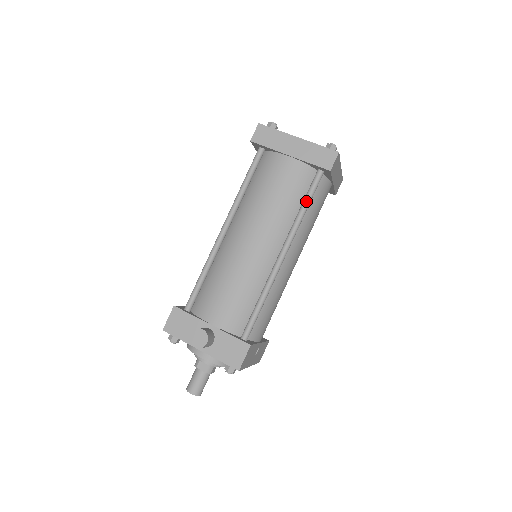
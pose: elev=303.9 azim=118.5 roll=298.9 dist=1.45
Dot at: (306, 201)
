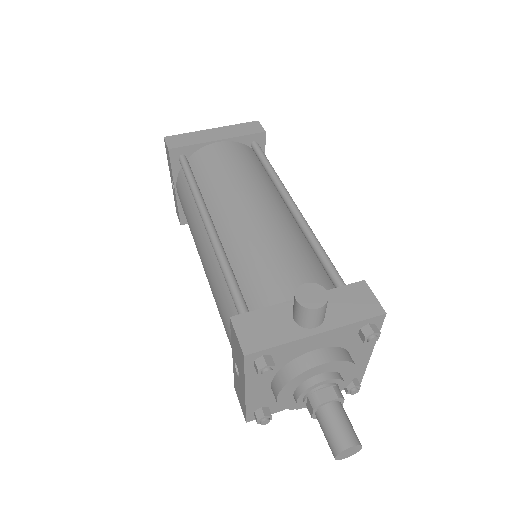
Dot at: (267, 162)
